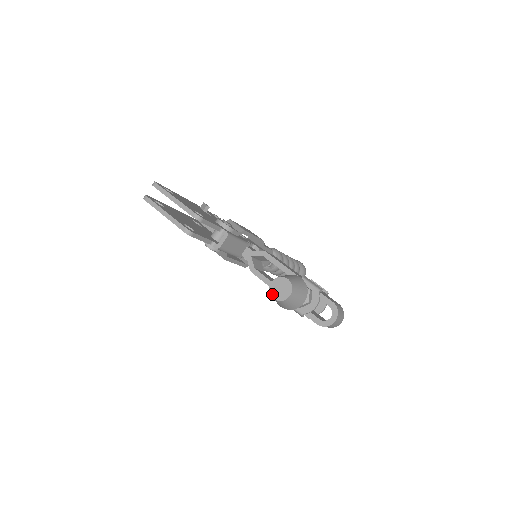
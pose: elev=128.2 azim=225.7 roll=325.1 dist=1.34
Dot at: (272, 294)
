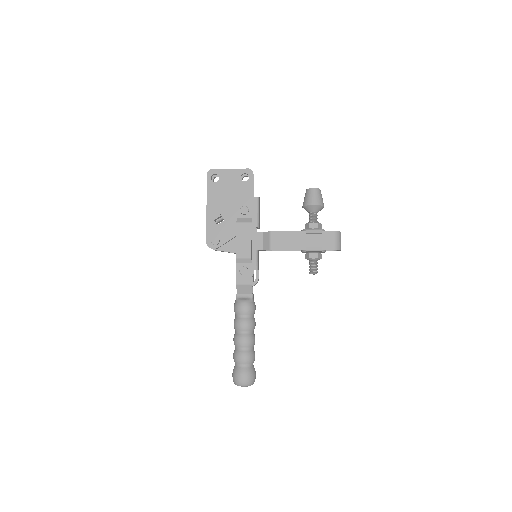
Dot at: (311, 188)
